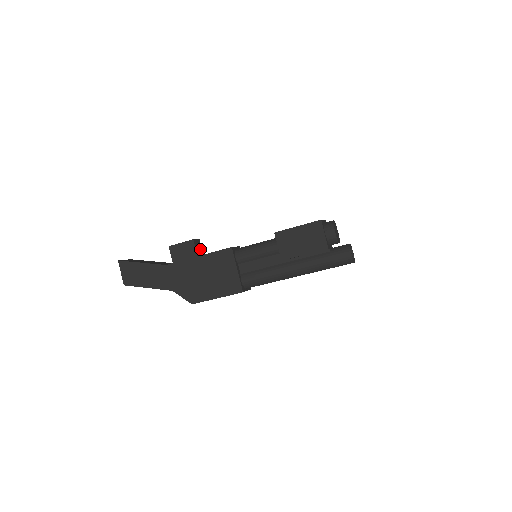
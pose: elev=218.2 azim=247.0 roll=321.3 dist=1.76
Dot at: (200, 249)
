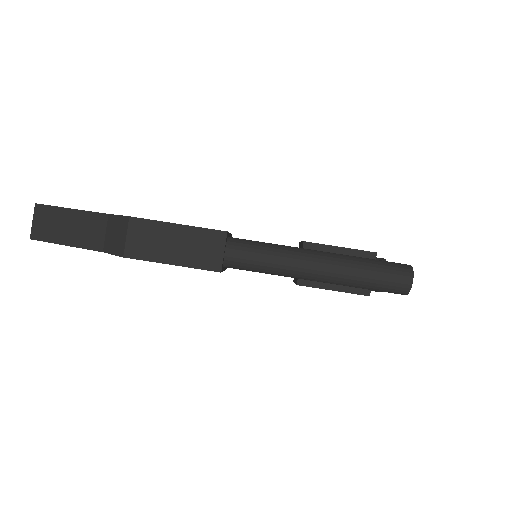
Dot at: occluded
